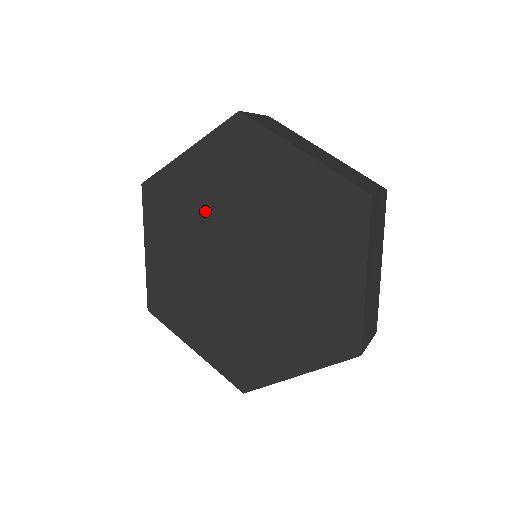
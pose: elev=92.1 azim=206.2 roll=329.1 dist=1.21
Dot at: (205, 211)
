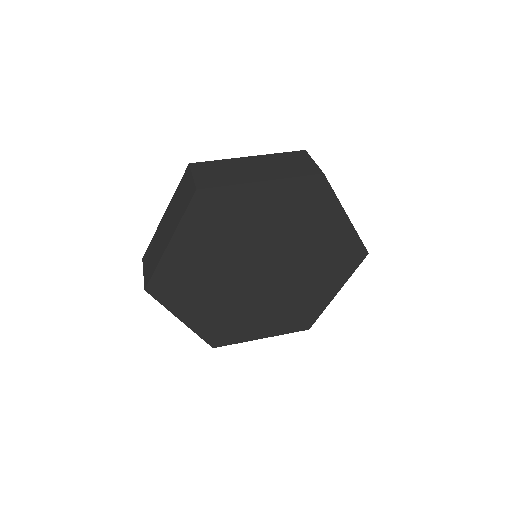
Dot at: (252, 231)
